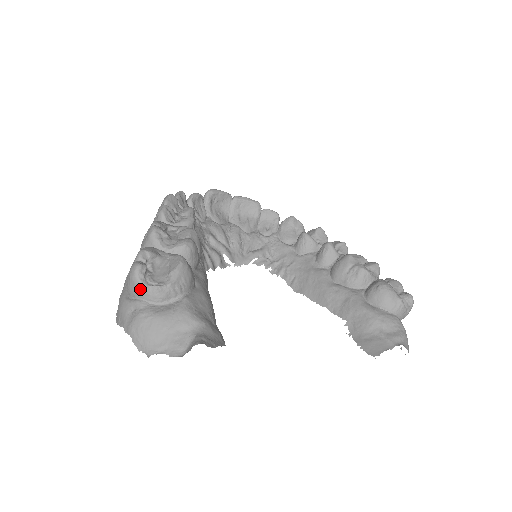
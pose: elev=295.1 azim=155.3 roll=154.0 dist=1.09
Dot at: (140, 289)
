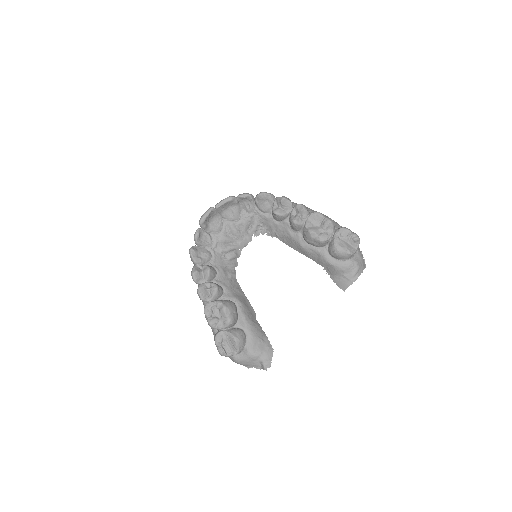
Dot at: (228, 356)
